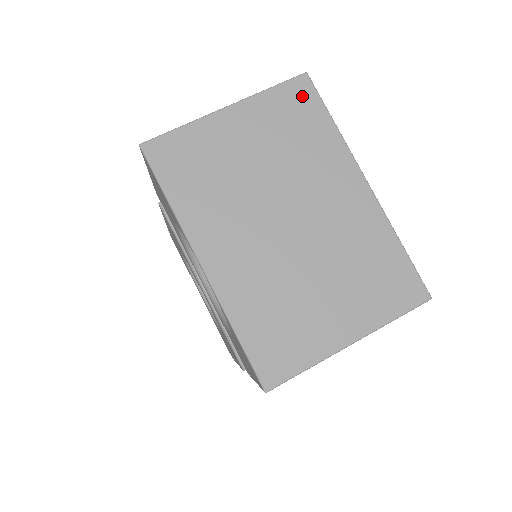
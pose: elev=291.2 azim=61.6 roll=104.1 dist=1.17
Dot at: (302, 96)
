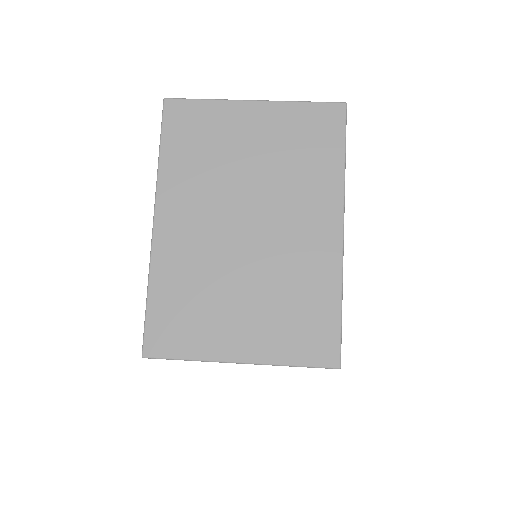
Dot at: (329, 122)
